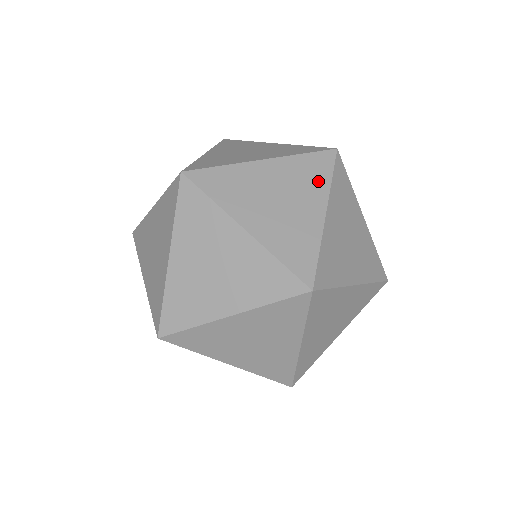
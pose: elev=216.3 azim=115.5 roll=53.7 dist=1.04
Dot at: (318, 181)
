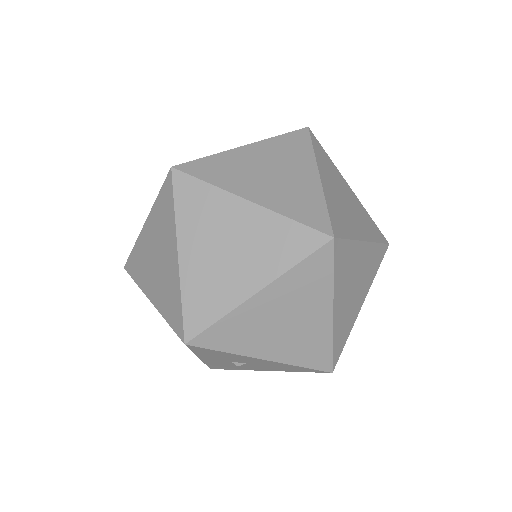
Dot at: (302, 153)
